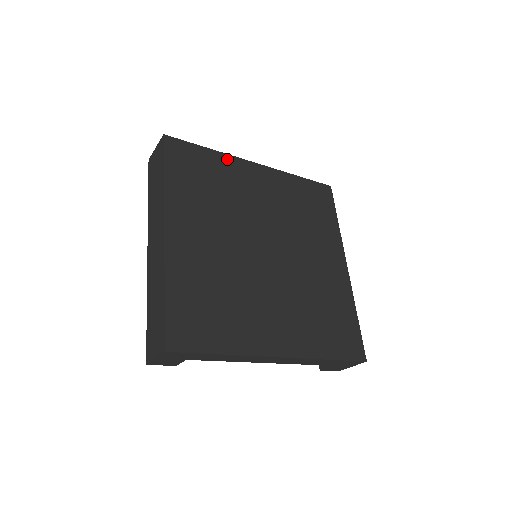
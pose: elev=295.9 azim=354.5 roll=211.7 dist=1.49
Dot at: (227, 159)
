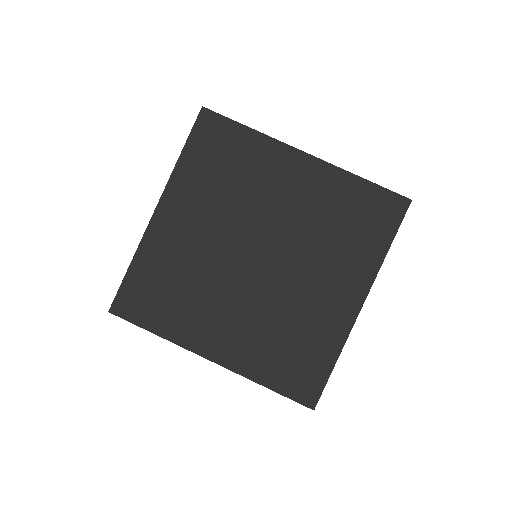
Dot at: (145, 248)
